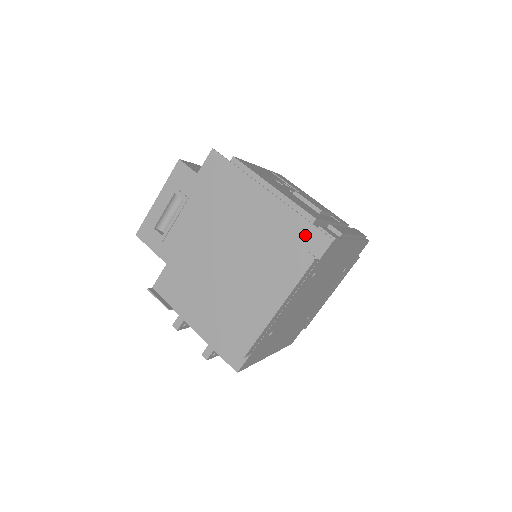
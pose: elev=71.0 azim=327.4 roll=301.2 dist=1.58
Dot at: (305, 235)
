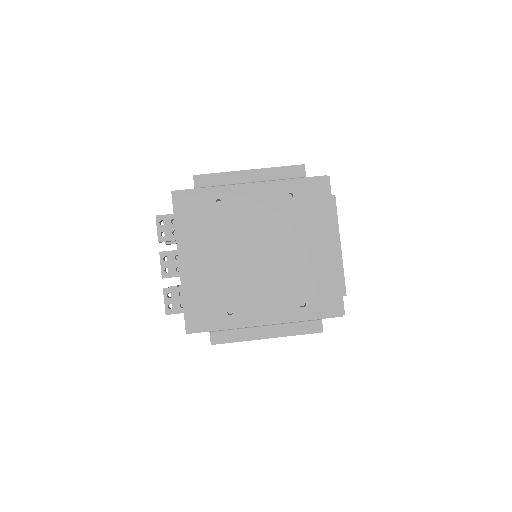
Dot at: occluded
